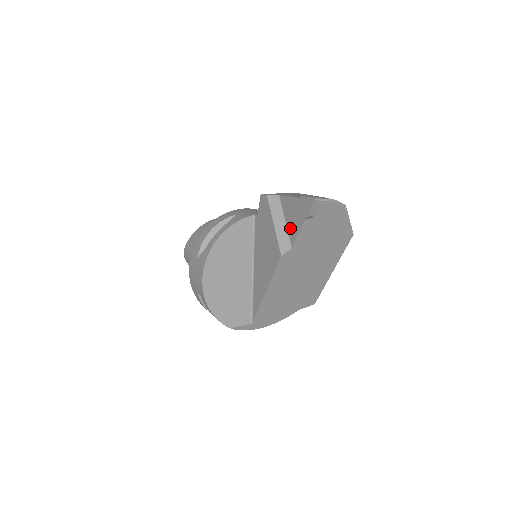
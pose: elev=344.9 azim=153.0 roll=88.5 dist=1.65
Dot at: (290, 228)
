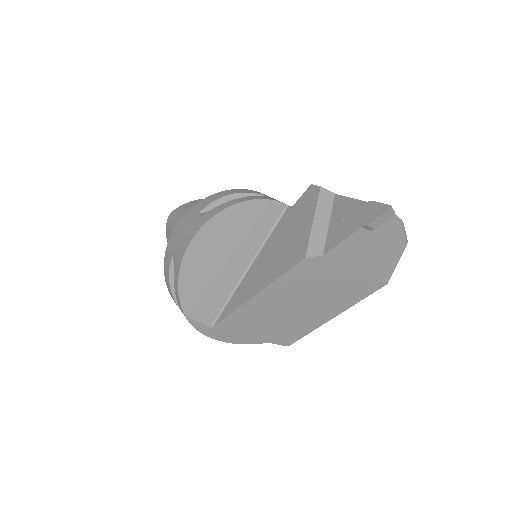
Dot at: (332, 232)
